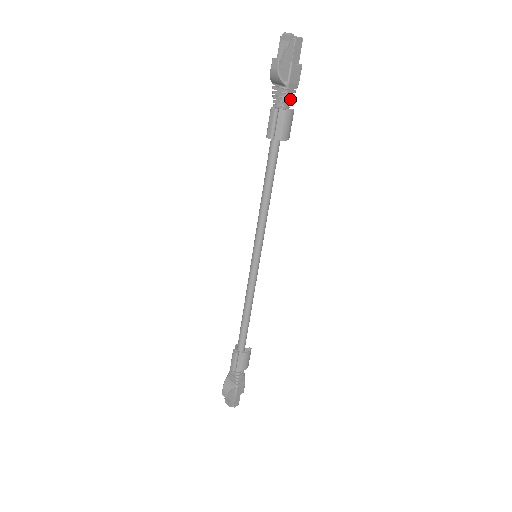
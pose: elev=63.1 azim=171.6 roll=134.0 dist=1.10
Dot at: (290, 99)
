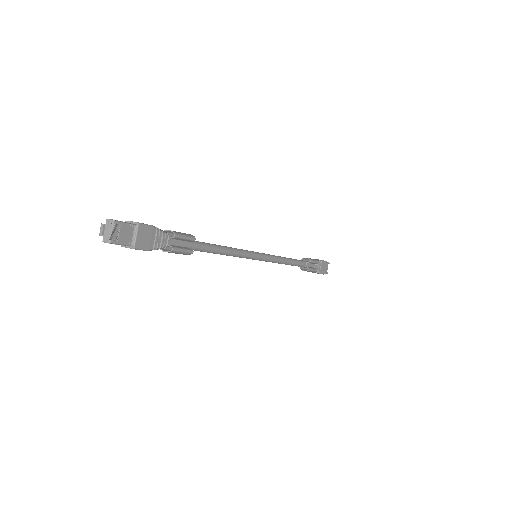
Dot at: (156, 249)
